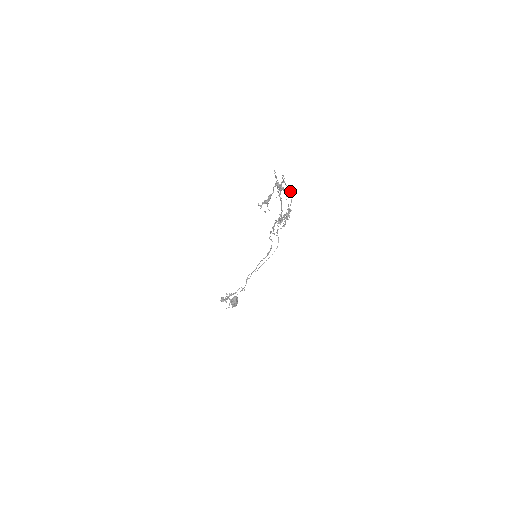
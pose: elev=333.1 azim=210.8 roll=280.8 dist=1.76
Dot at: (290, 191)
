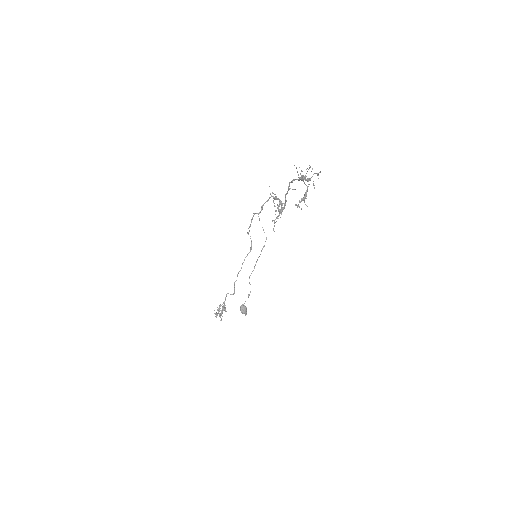
Dot at: occluded
